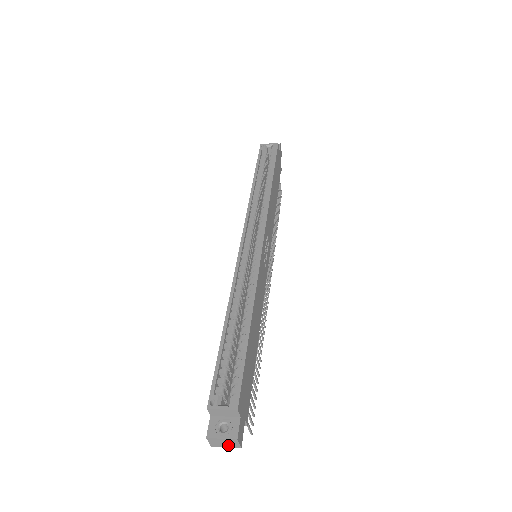
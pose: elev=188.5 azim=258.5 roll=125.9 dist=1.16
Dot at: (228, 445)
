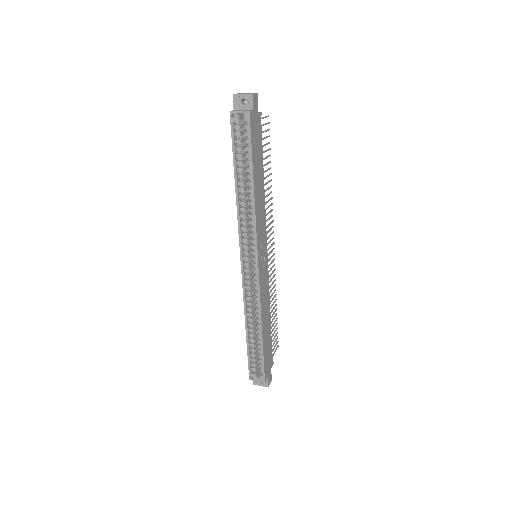
Dot at: occluded
